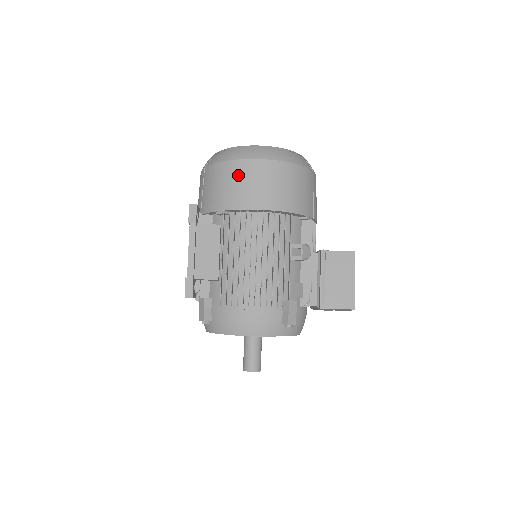
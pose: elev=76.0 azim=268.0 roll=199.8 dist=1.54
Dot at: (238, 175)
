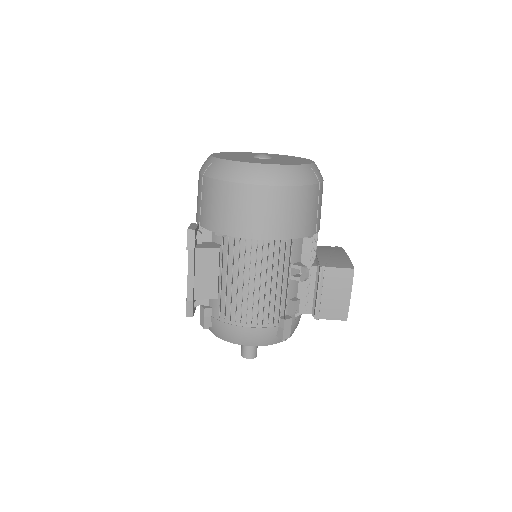
Dot at: (238, 201)
